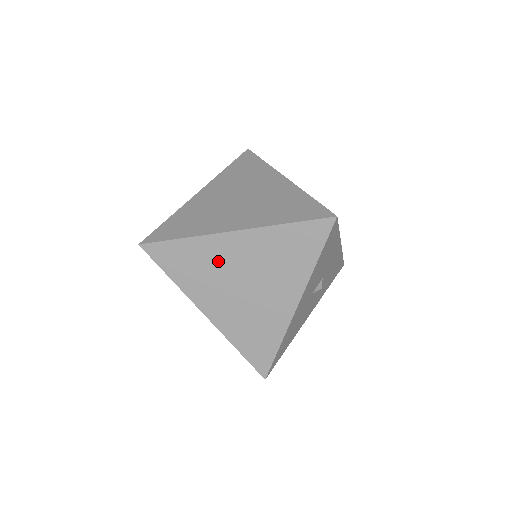
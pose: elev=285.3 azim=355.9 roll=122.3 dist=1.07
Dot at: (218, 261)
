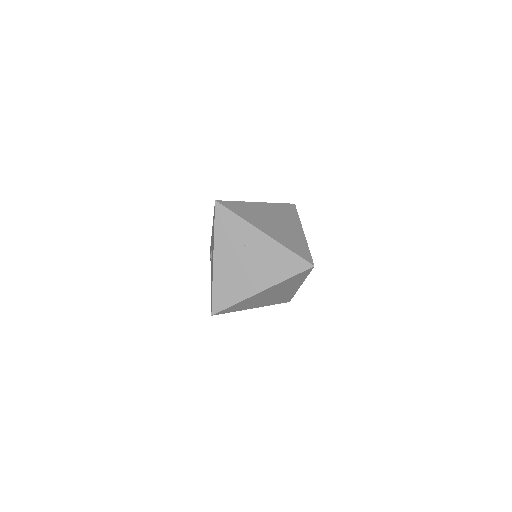
Dot at: (256, 299)
